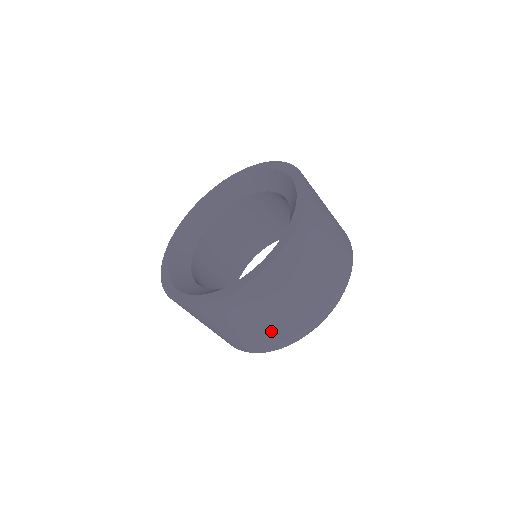
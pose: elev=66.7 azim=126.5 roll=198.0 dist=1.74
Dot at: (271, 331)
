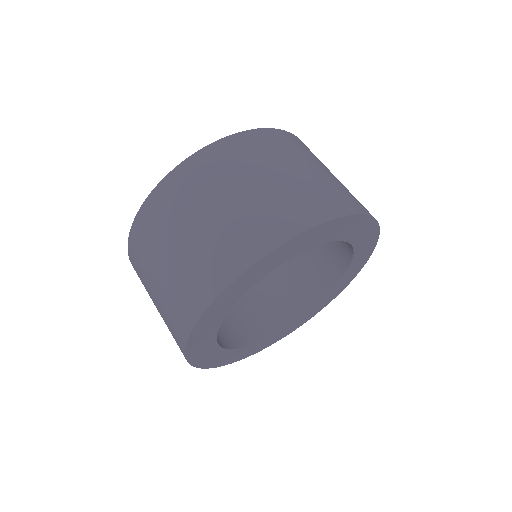
Dot at: (257, 210)
